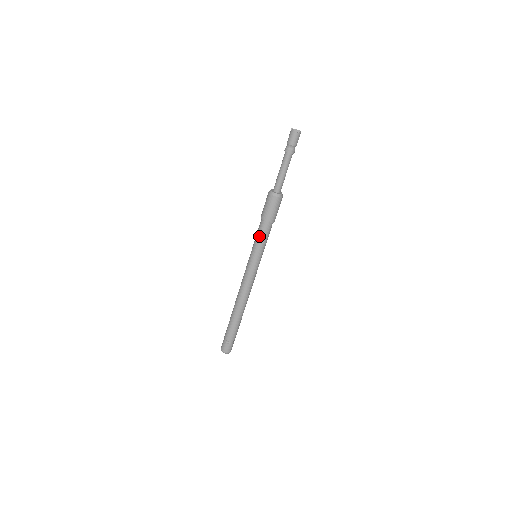
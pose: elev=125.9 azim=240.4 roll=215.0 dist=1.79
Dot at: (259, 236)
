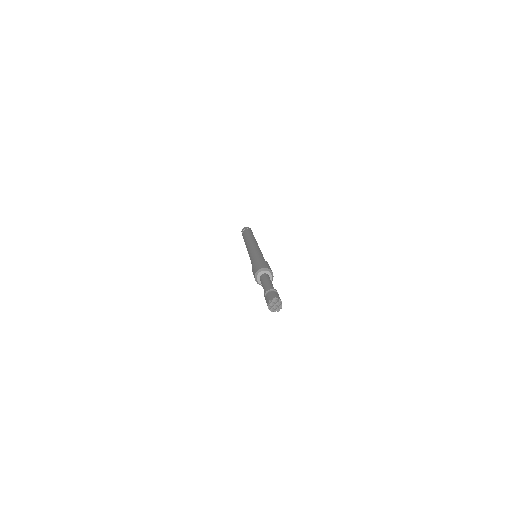
Dot at: occluded
